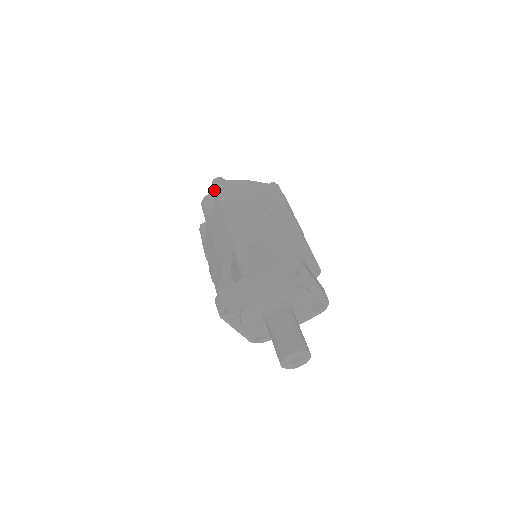
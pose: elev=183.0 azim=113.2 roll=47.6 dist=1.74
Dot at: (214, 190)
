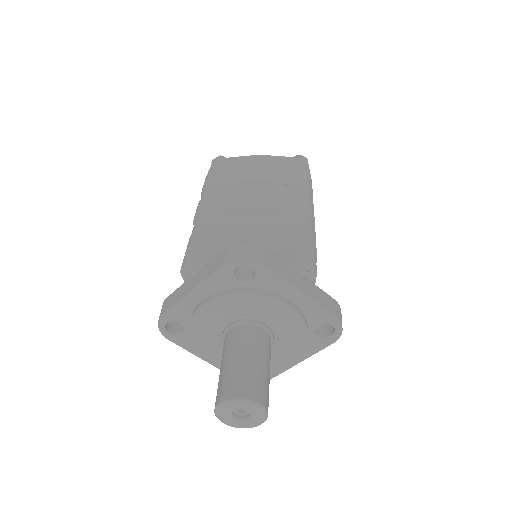
Dot at: occluded
